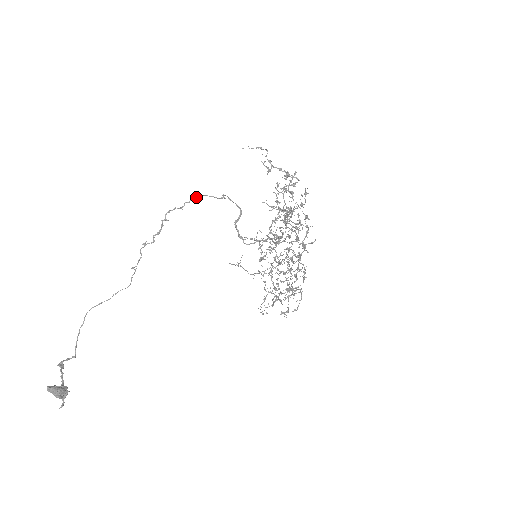
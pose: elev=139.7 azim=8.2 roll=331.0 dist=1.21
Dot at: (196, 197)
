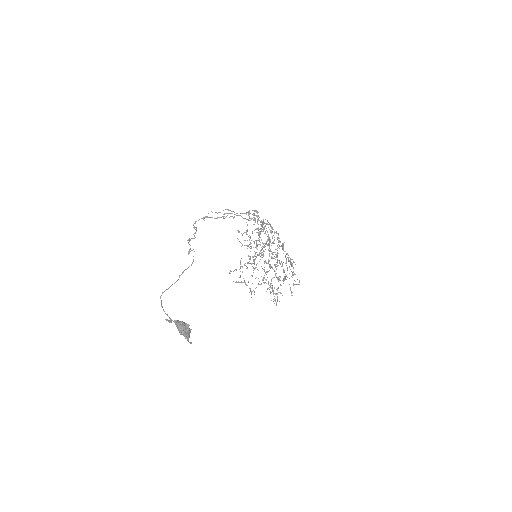
Dot at: (207, 217)
